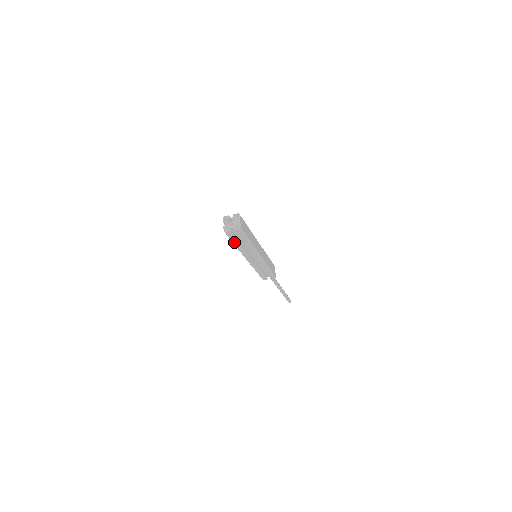
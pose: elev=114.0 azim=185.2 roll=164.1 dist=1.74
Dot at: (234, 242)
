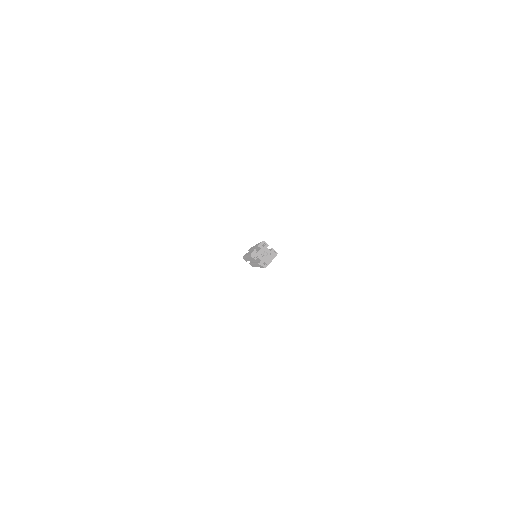
Dot at: occluded
